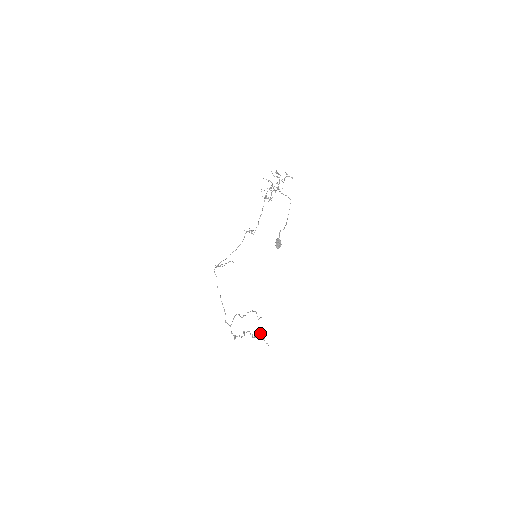
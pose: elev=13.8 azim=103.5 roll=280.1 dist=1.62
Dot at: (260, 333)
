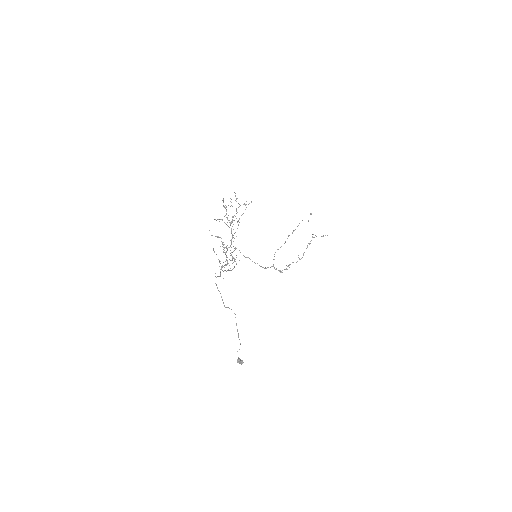
Dot at: (312, 236)
